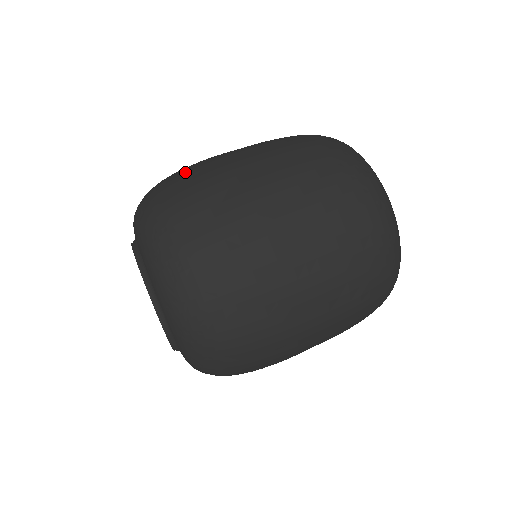
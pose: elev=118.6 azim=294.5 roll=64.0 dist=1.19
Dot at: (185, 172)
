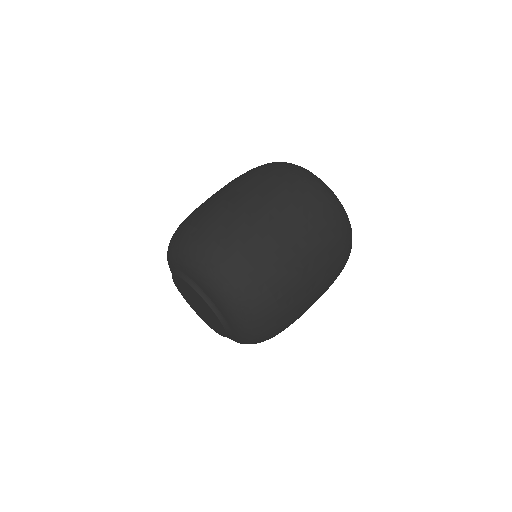
Dot at: (223, 228)
